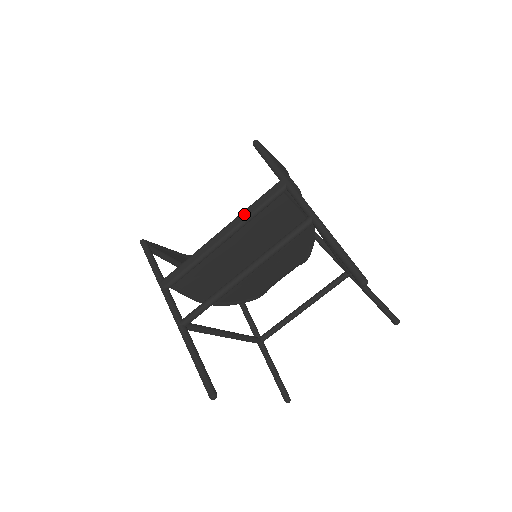
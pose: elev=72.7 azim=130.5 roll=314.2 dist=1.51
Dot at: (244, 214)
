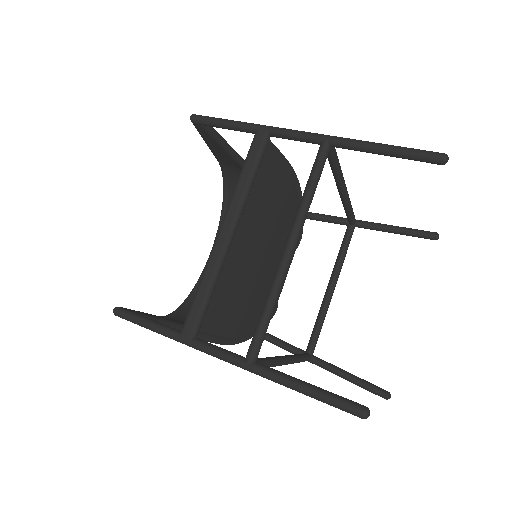
Dot at: (238, 190)
